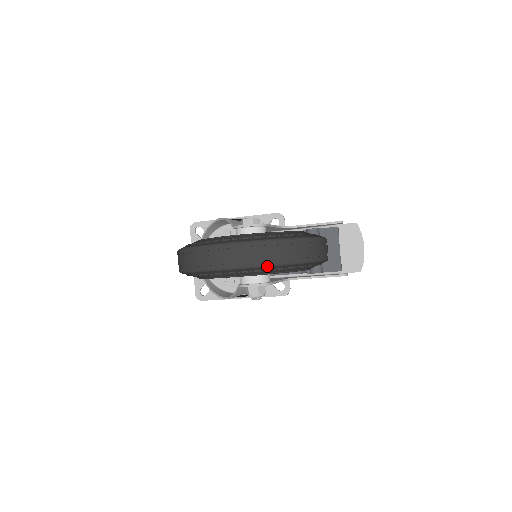
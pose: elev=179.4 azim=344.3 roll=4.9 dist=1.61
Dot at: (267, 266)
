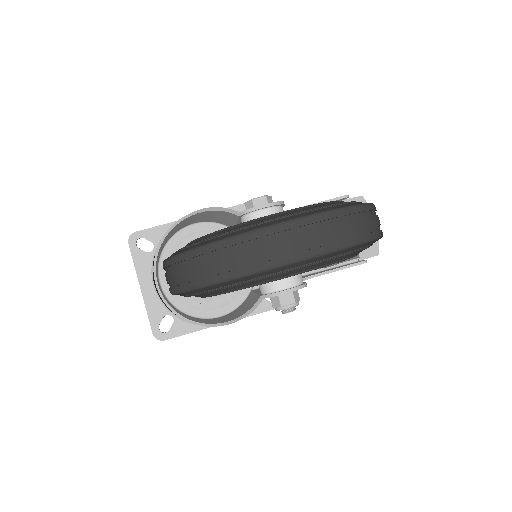
Dot at: (344, 248)
